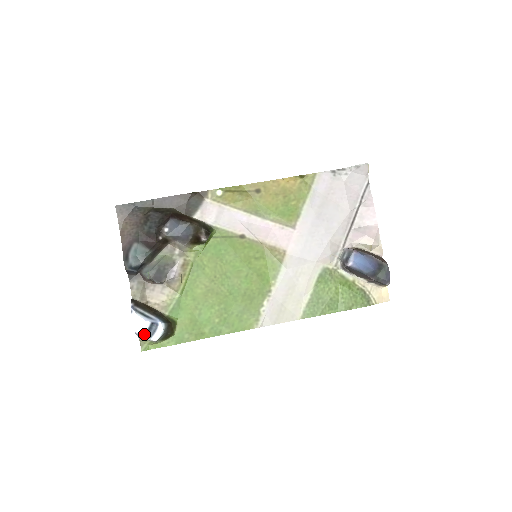
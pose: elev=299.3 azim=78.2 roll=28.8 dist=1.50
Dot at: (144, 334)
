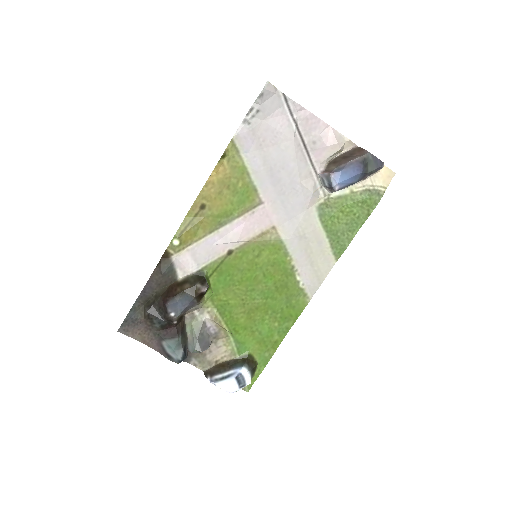
Dot at: (239, 388)
